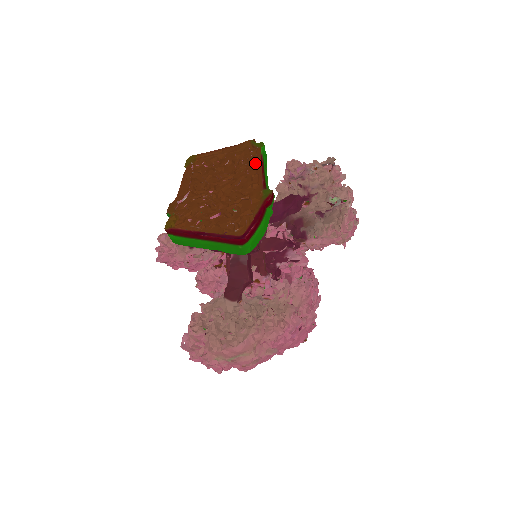
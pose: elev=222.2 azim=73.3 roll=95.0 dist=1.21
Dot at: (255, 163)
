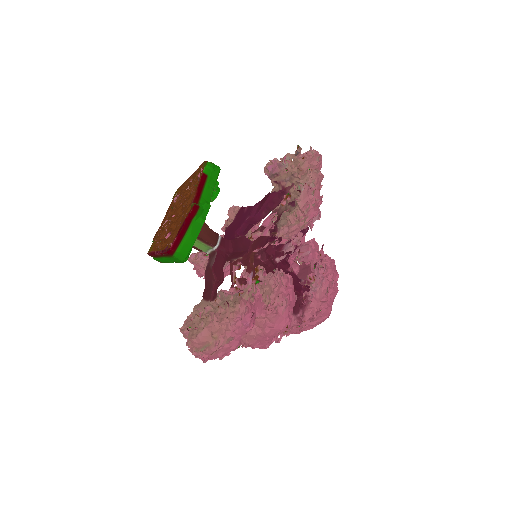
Dot at: occluded
